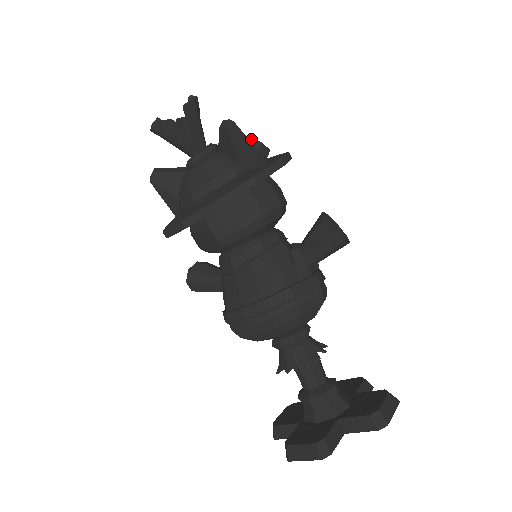
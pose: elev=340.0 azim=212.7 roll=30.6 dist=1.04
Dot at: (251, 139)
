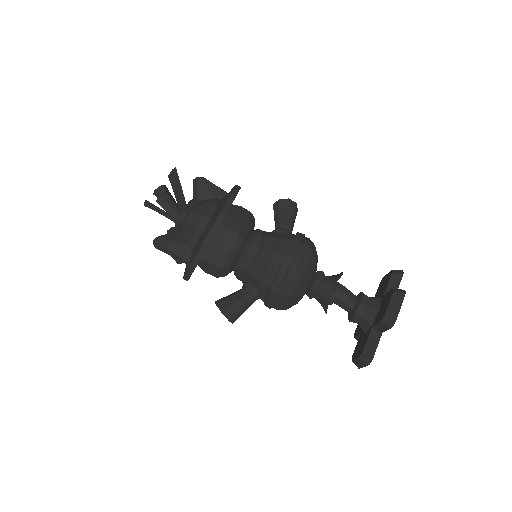
Dot at: occluded
